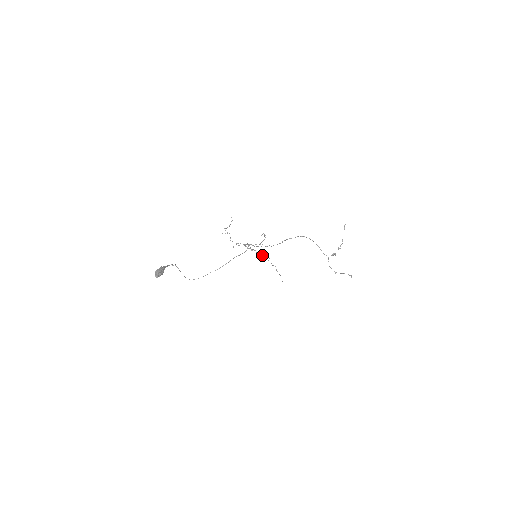
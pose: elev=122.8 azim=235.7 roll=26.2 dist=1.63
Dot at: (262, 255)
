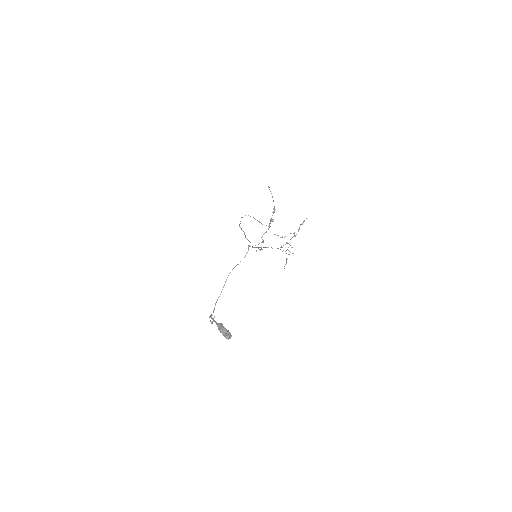
Dot at: (280, 249)
